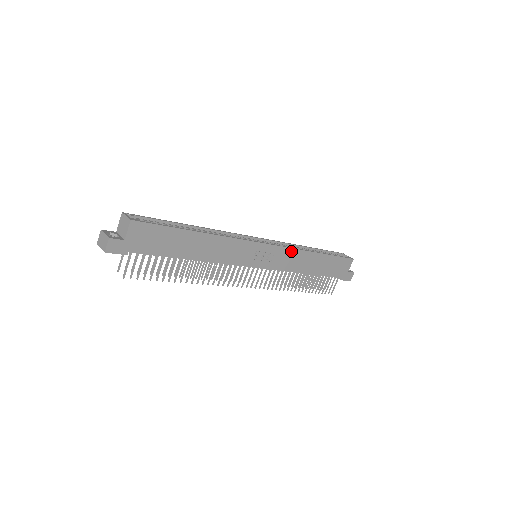
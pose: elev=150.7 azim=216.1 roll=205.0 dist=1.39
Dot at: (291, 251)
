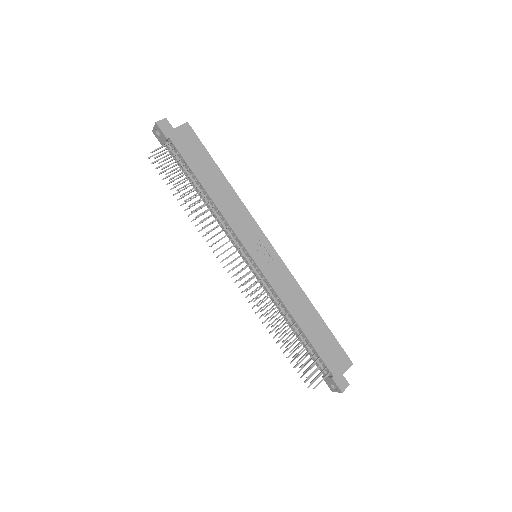
Dot at: (290, 277)
